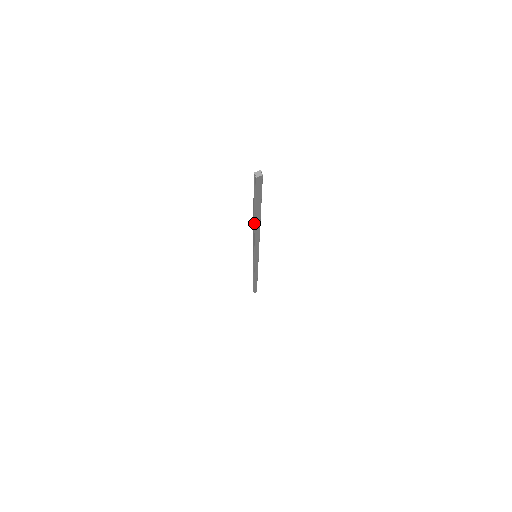
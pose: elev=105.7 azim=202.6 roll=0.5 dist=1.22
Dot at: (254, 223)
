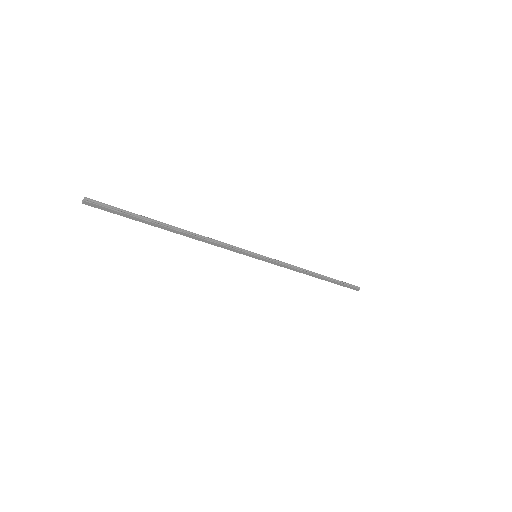
Dot at: (176, 231)
